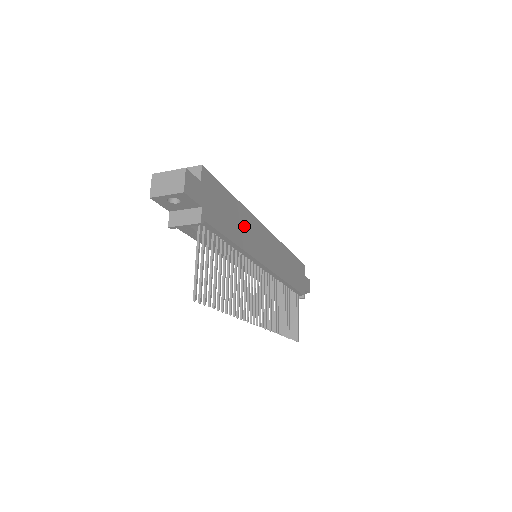
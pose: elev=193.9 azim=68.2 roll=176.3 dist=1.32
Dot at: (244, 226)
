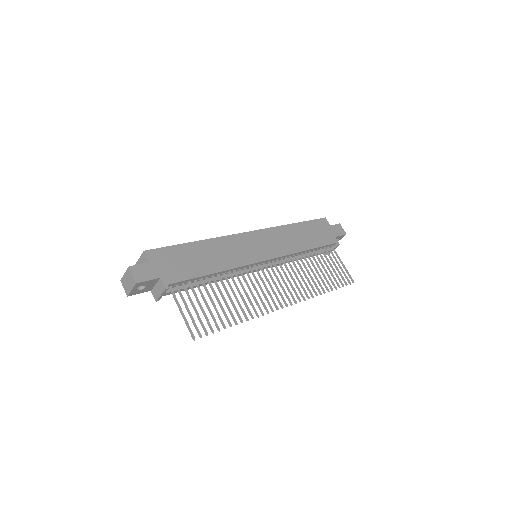
Dot at: (218, 253)
